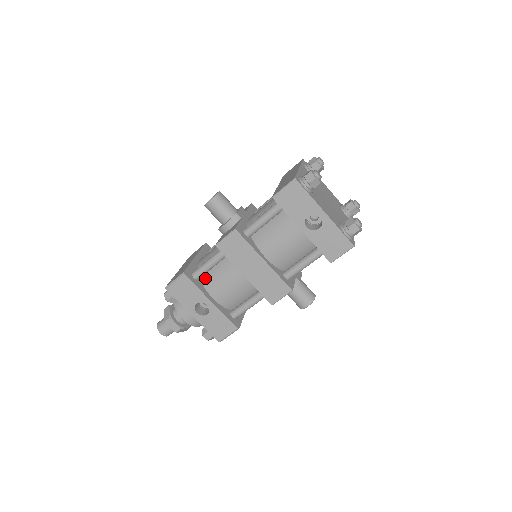
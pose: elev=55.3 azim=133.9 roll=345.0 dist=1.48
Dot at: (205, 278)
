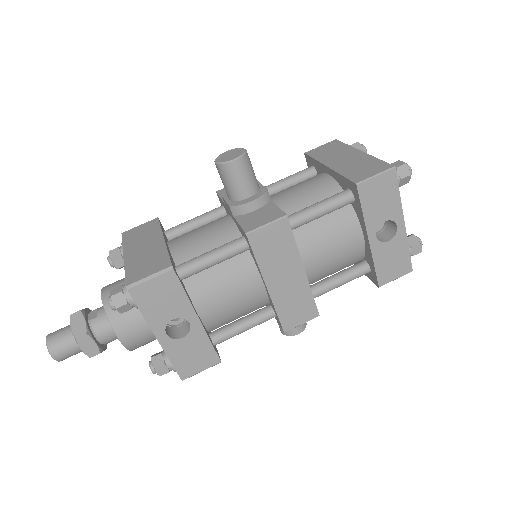
Dot at: (192, 279)
